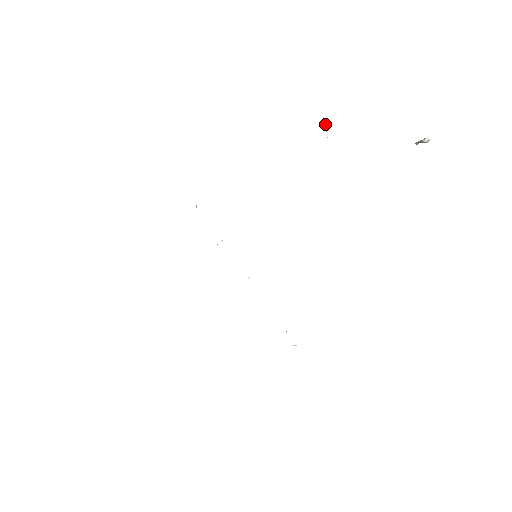
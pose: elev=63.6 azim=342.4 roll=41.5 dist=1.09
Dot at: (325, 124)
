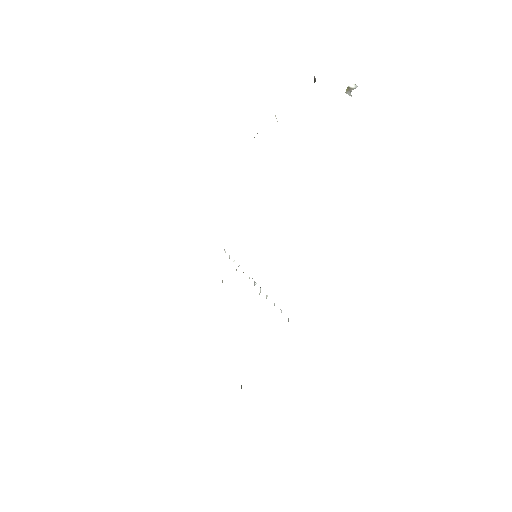
Dot at: (275, 116)
